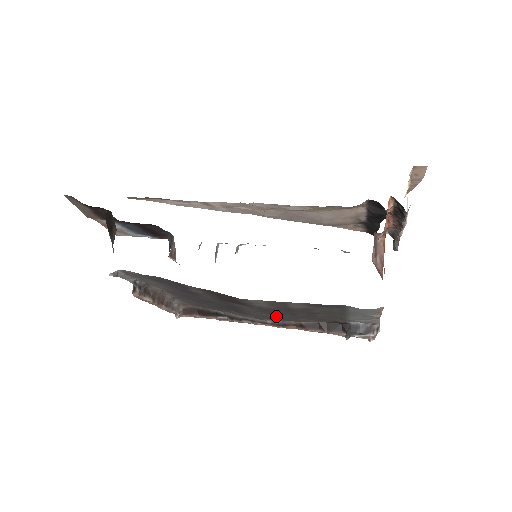
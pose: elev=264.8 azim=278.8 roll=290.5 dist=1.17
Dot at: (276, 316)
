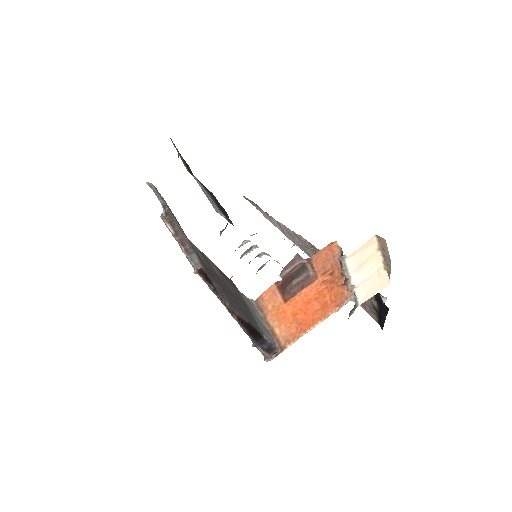
Dot at: occluded
